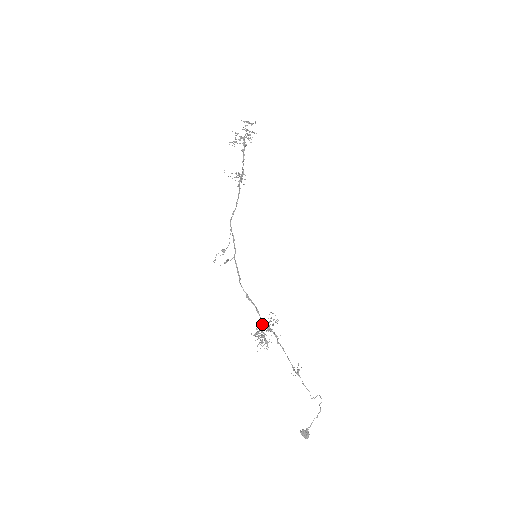
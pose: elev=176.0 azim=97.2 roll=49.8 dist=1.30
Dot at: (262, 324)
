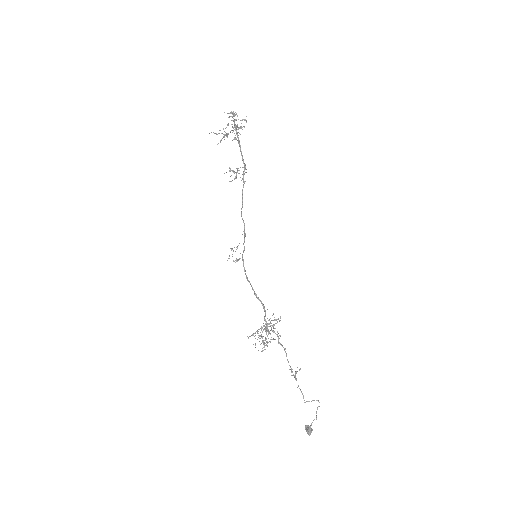
Dot at: (266, 323)
